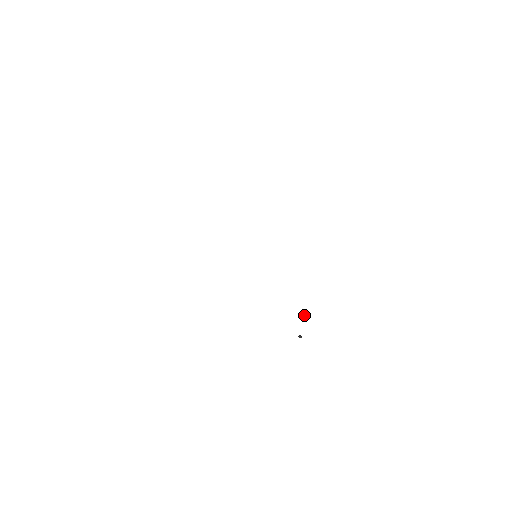
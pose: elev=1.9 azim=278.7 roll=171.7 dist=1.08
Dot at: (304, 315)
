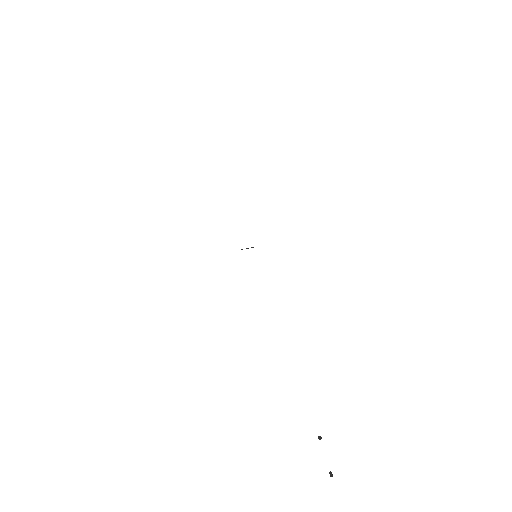
Dot at: occluded
